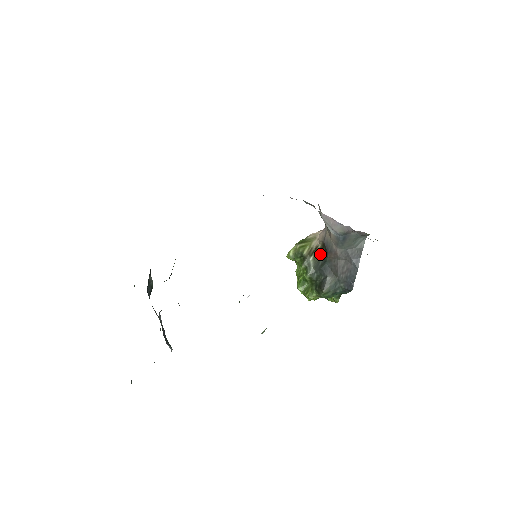
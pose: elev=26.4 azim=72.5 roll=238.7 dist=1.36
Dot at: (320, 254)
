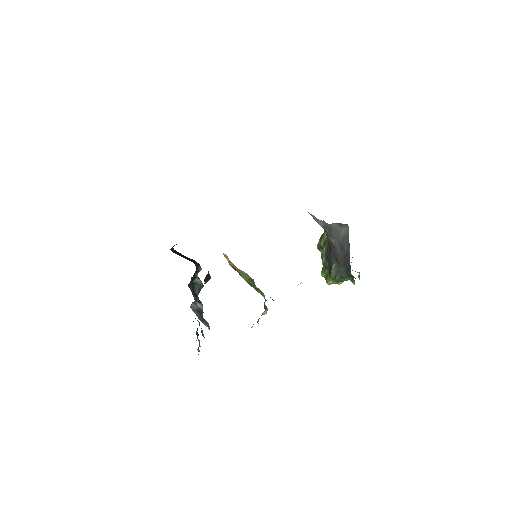
Dot at: (328, 245)
